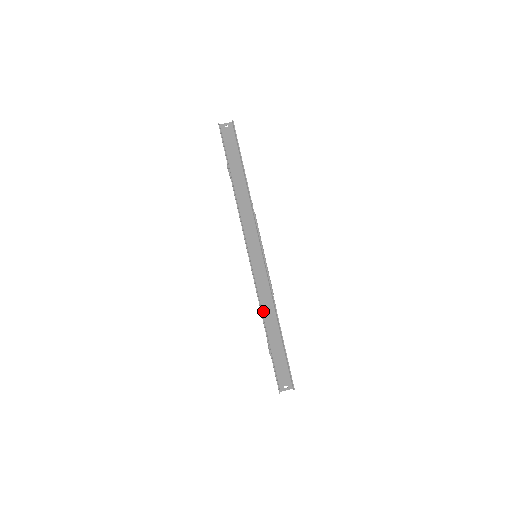
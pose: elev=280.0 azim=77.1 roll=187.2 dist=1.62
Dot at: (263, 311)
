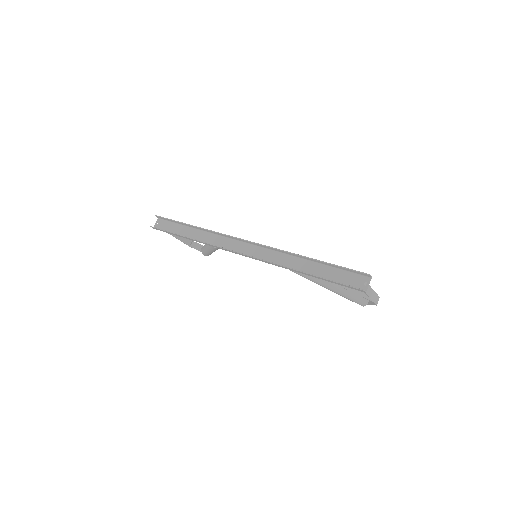
Dot at: occluded
